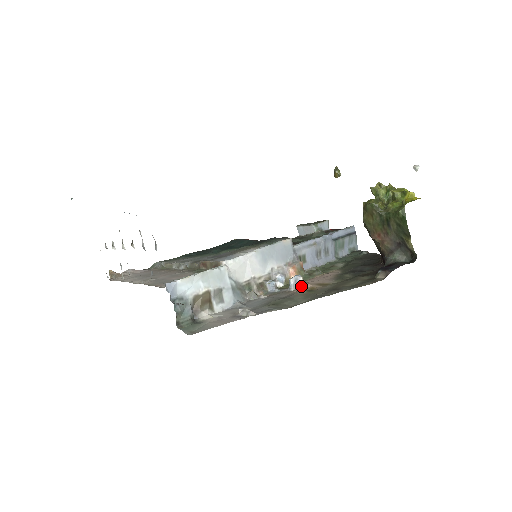
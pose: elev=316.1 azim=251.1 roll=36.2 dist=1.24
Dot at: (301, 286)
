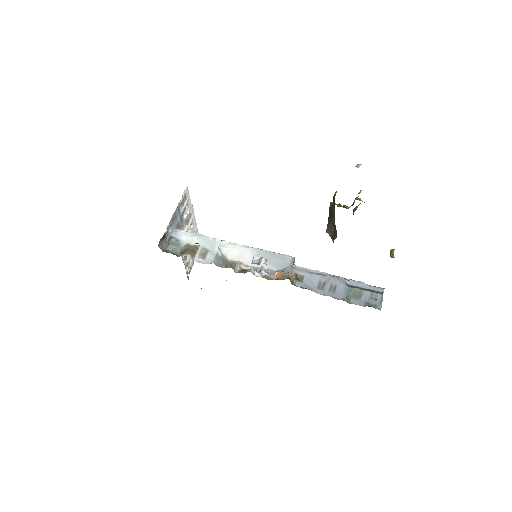
Dot at: occluded
